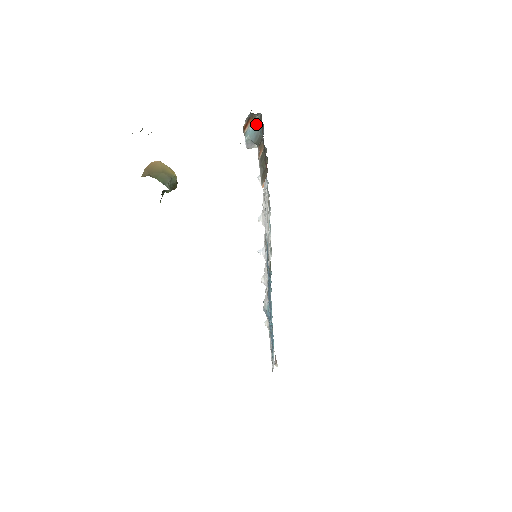
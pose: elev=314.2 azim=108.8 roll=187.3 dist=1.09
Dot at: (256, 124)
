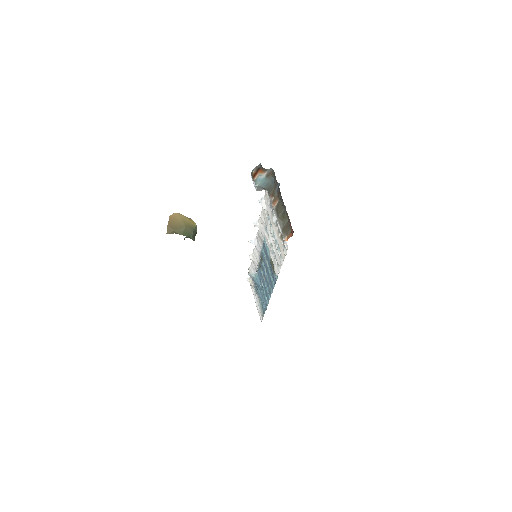
Dot at: (267, 175)
